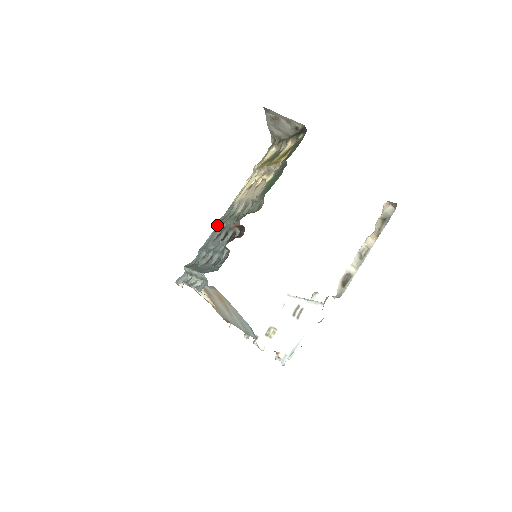
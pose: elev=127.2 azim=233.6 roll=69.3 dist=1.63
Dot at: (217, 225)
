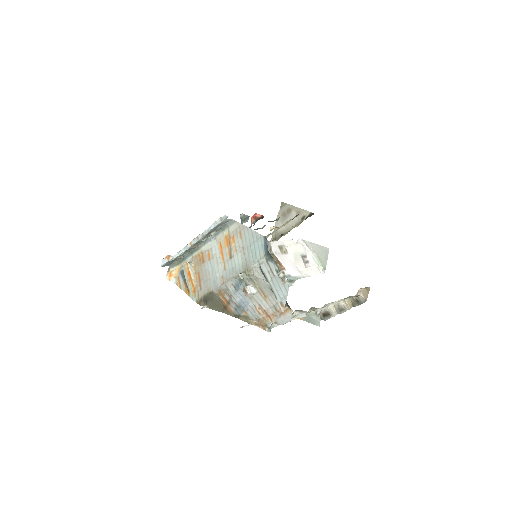
Dot at: occluded
